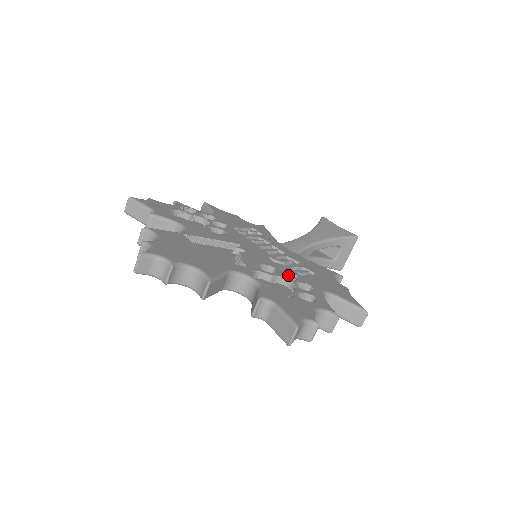
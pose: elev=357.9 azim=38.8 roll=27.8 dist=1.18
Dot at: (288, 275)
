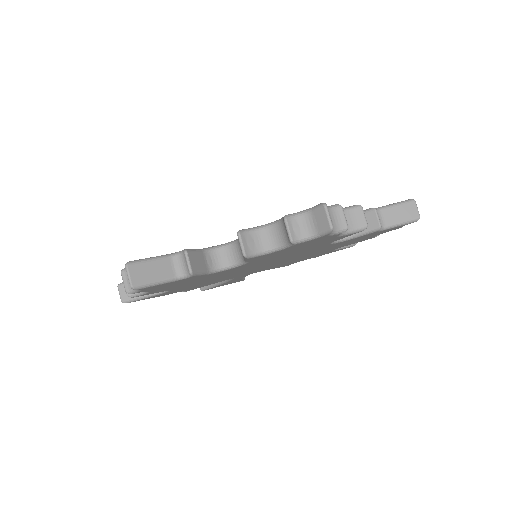
Dot at: occluded
